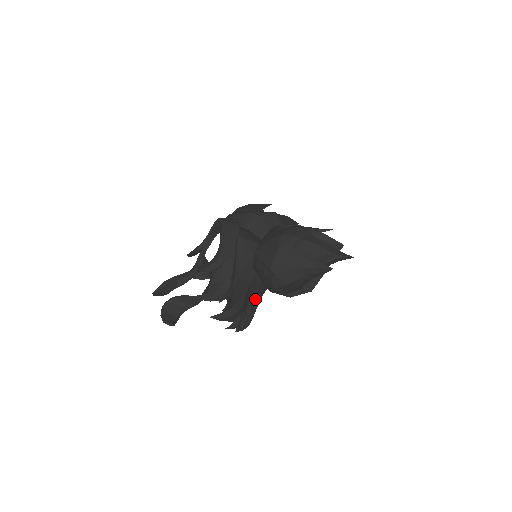
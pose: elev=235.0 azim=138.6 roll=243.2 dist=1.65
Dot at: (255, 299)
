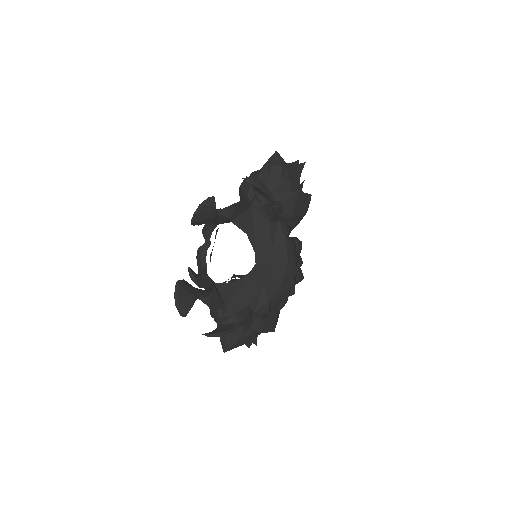
Dot at: occluded
